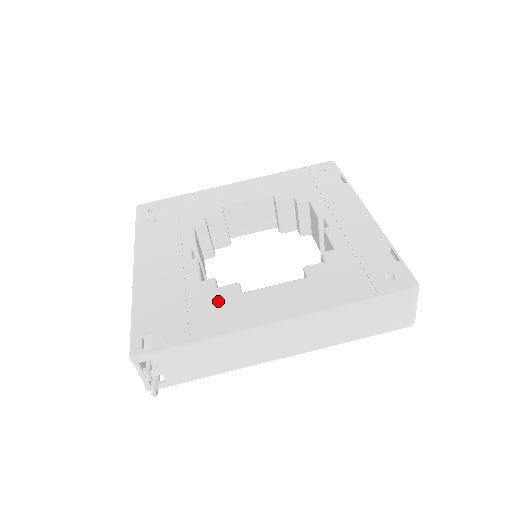
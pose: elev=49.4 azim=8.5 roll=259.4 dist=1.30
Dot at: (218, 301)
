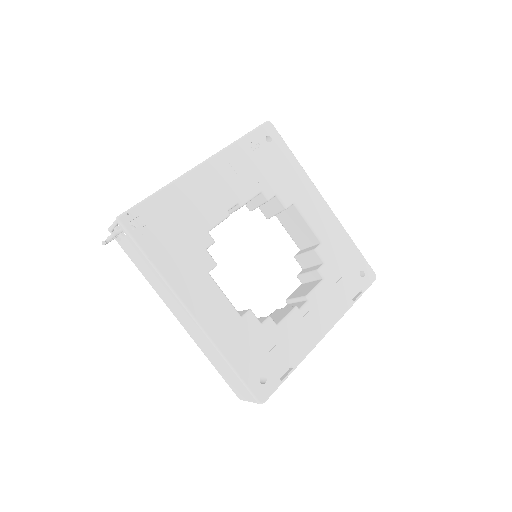
Dot at: (194, 258)
